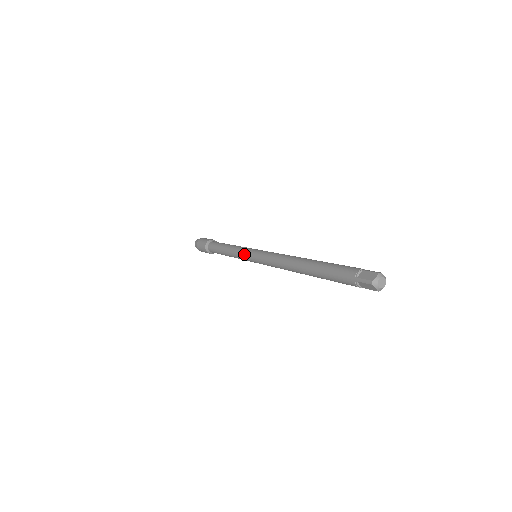
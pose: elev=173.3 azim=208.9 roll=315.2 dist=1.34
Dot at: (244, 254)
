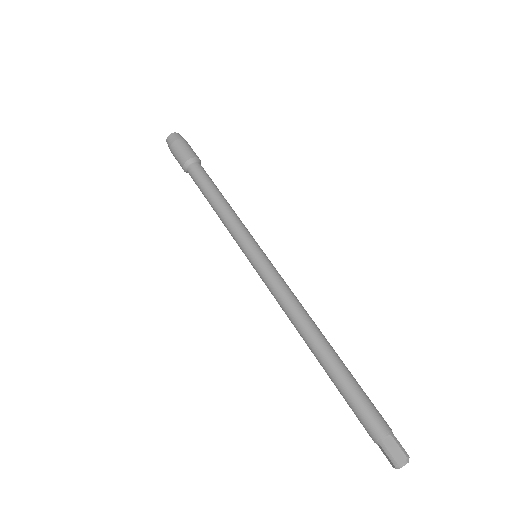
Dot at: (242, 251)
